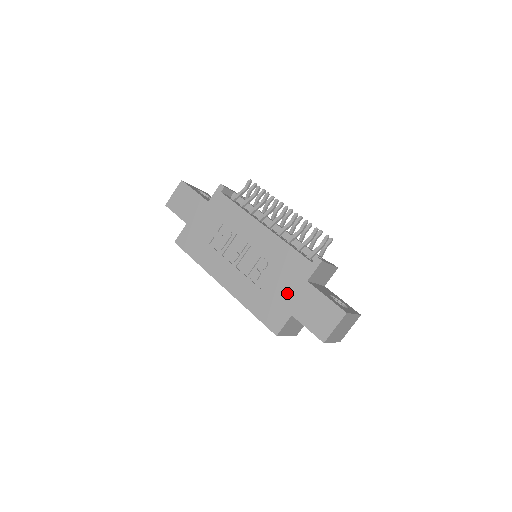
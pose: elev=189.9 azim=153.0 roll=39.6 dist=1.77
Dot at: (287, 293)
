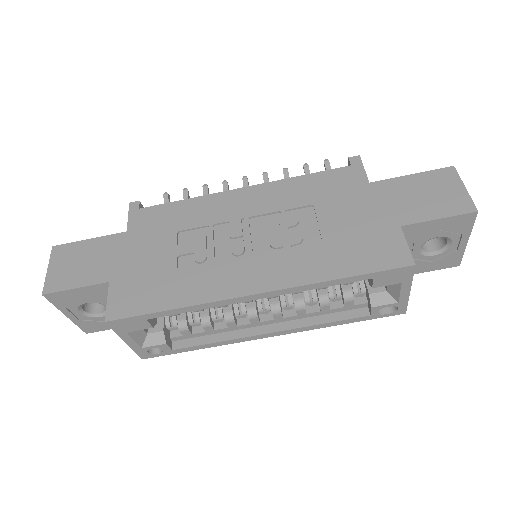
Dot at: (362, 213)
